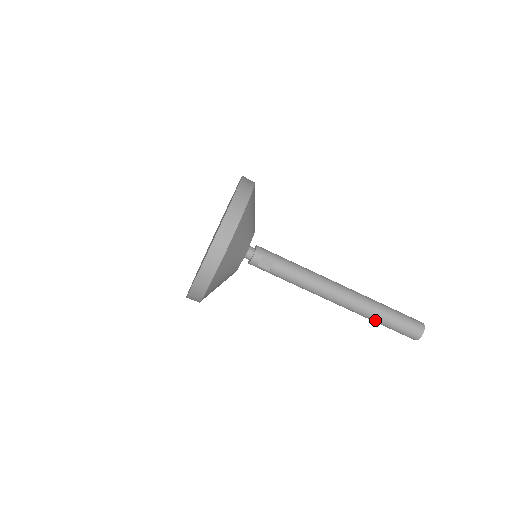
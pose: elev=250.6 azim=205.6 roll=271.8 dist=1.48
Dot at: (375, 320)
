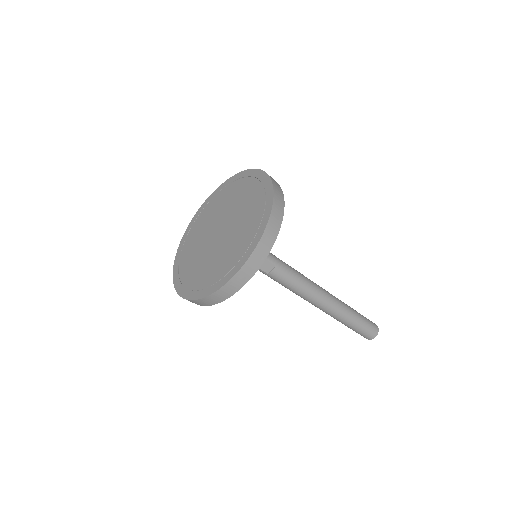
Dot at: (343, 323)
